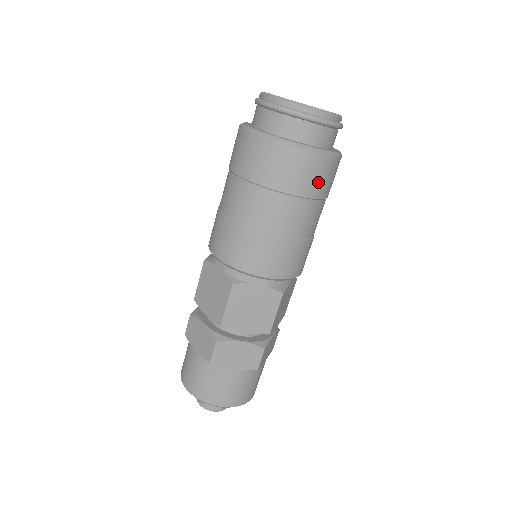
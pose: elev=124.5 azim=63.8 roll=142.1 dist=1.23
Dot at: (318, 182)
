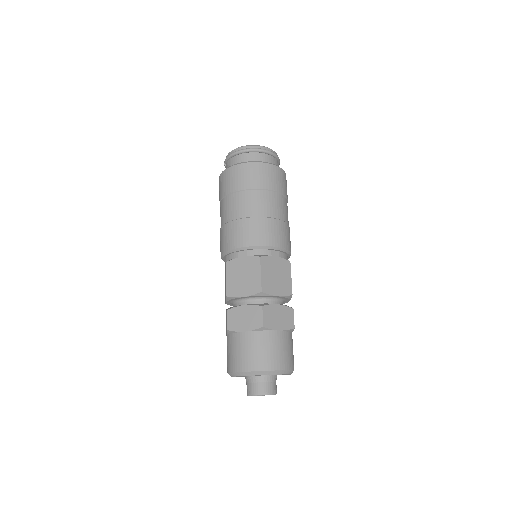
Dot at: (284, 186)
